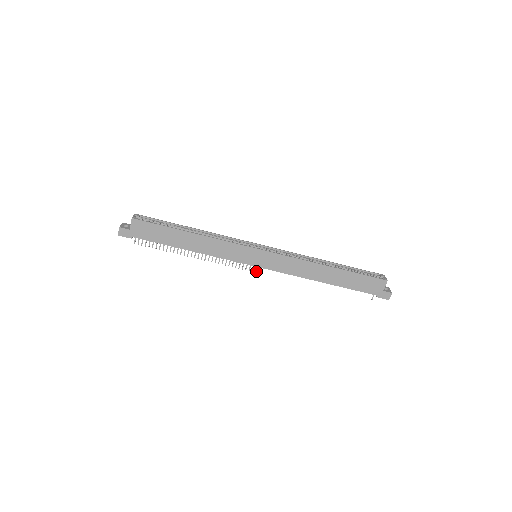
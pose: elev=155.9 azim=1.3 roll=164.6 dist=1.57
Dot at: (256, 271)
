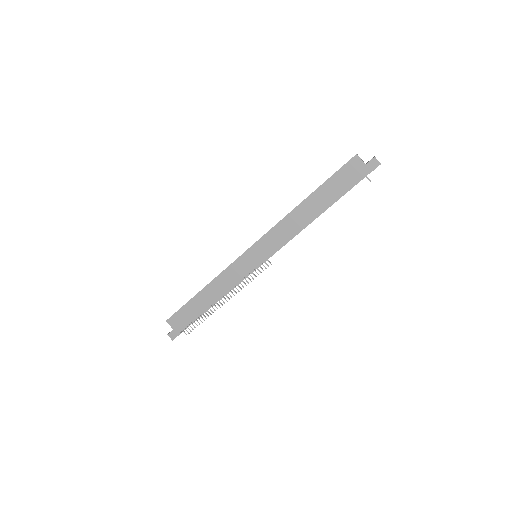
Dot at: (268, 265)
